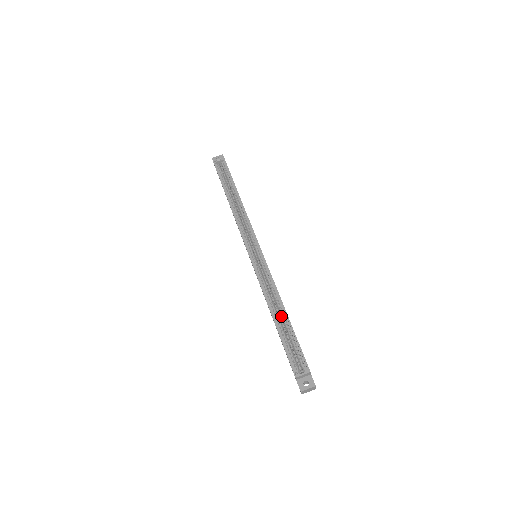
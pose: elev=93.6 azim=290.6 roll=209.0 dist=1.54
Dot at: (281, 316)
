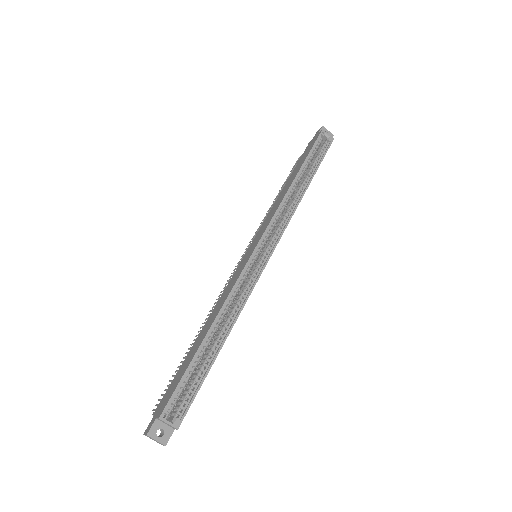
Dot at: (214, 341)
